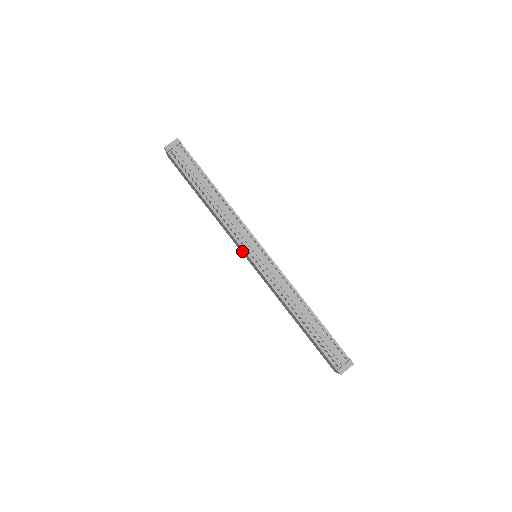
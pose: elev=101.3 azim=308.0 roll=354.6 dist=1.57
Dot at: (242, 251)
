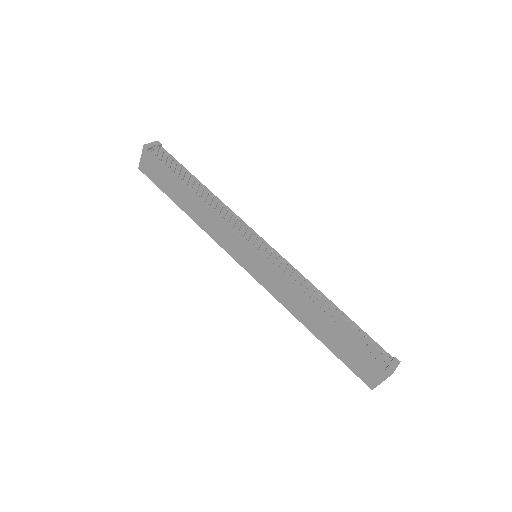
Dot at: (238, 252)
